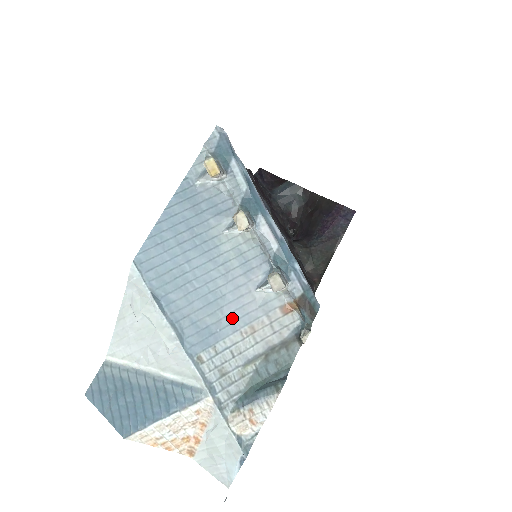
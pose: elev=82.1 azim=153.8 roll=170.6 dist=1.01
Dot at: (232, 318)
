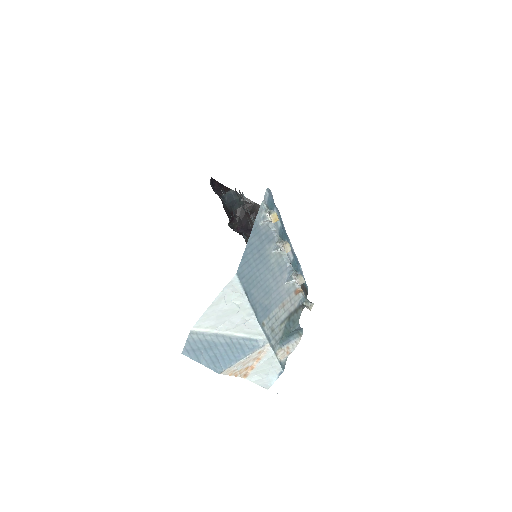
Dot at: (275, 300)
